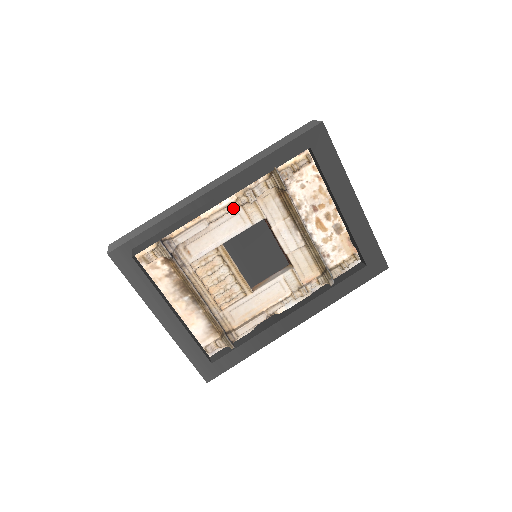
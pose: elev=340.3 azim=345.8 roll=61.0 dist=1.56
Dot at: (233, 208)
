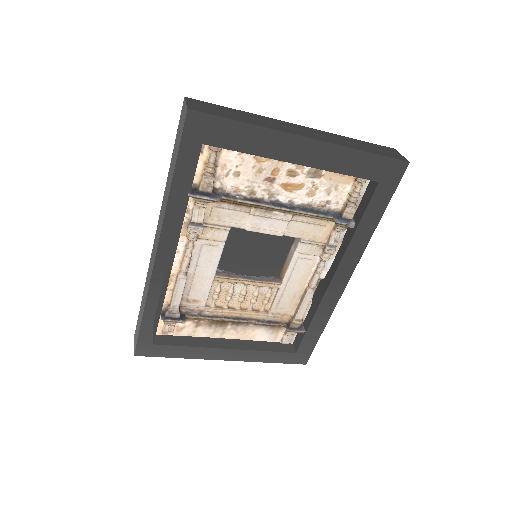
Dot at: (191, 249)
